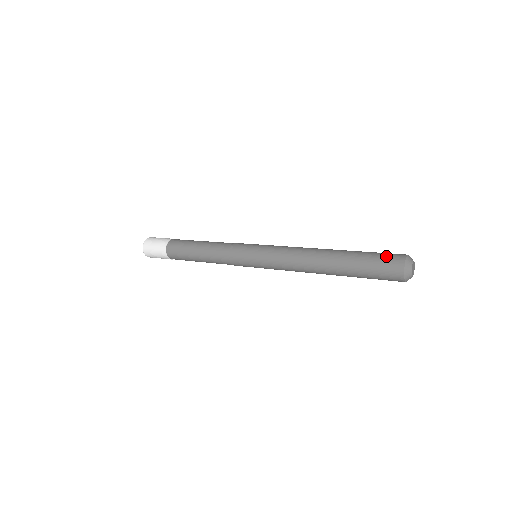
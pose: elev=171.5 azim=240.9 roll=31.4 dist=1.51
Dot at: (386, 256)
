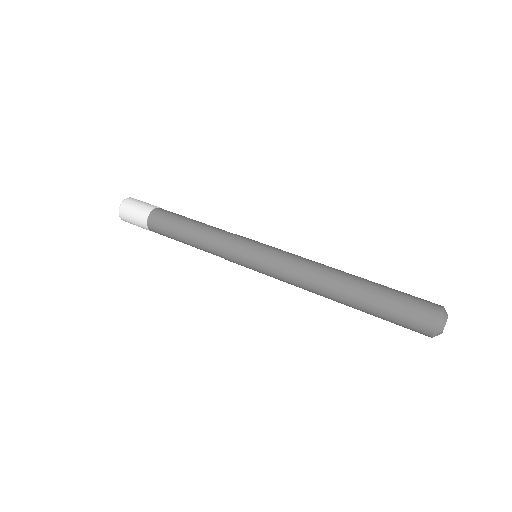
Dot at: (415, 307)
